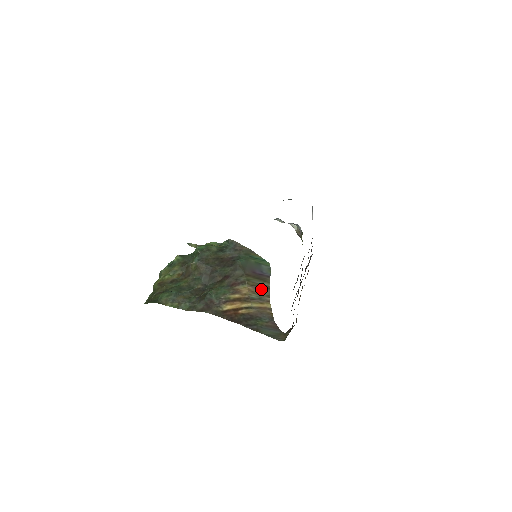
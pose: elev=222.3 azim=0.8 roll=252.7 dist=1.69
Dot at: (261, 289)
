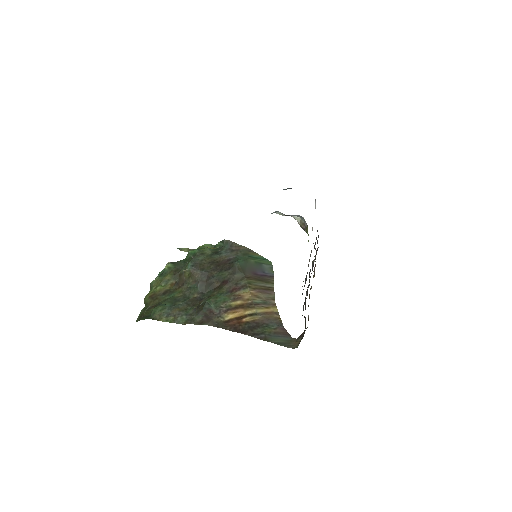
Dot at: (265, 292)
